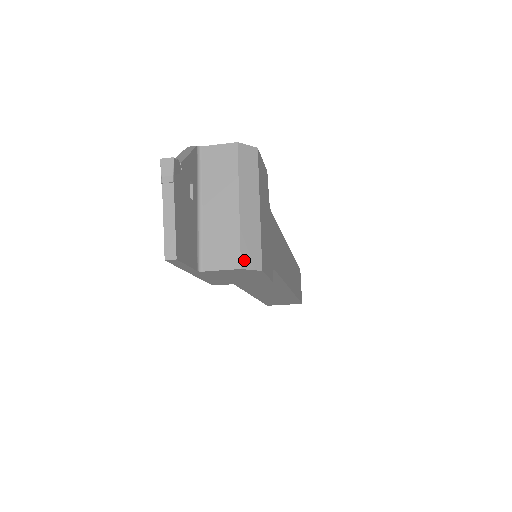
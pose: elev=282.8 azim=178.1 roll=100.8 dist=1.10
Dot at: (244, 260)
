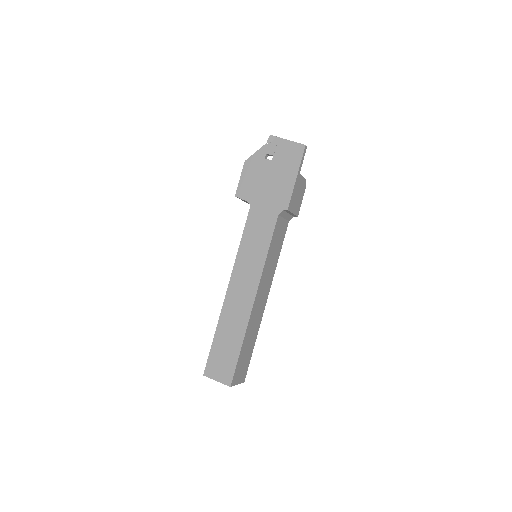
Dot at: occluded
